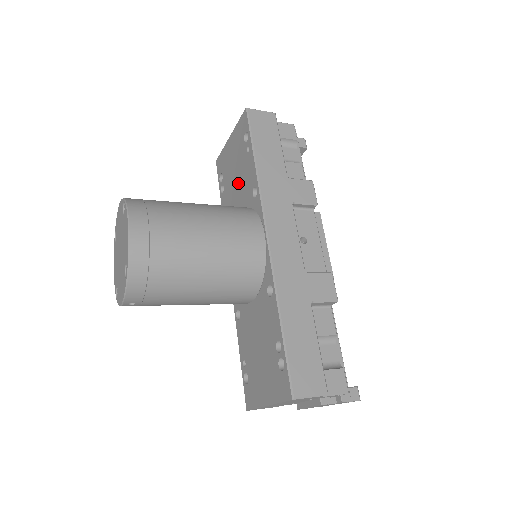
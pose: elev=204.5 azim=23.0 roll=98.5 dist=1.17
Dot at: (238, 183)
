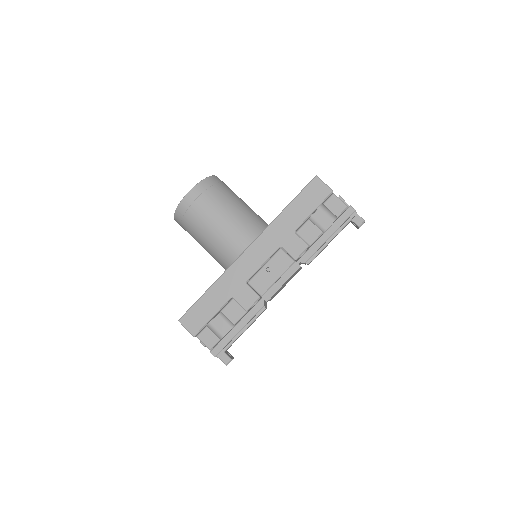
Dot at: occluded
